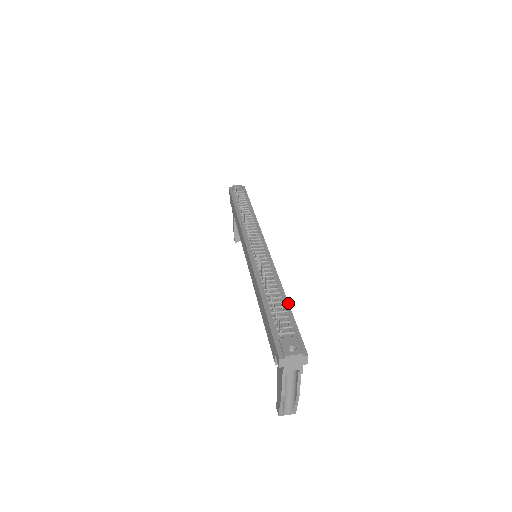
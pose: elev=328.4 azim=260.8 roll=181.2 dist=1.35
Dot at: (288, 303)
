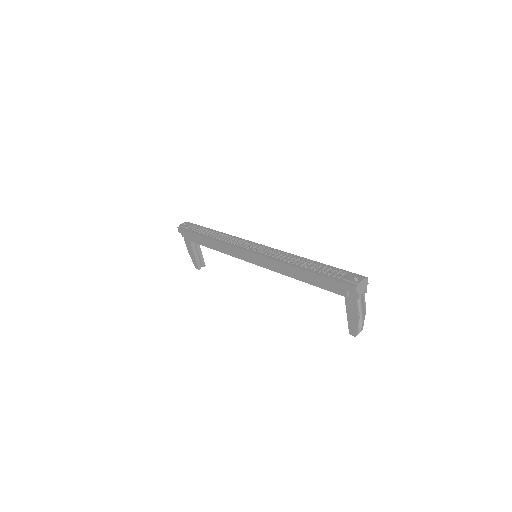
Dot at: (321, 263)
